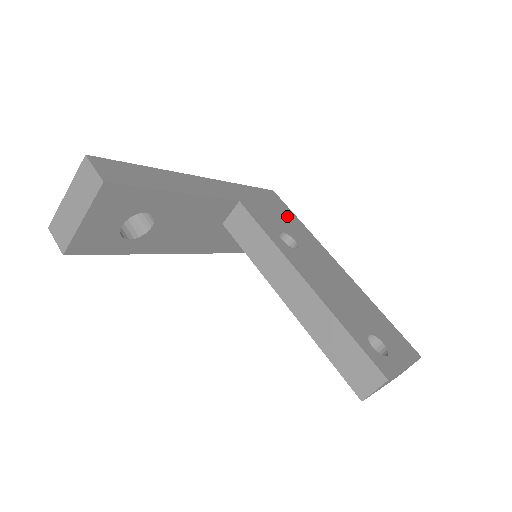
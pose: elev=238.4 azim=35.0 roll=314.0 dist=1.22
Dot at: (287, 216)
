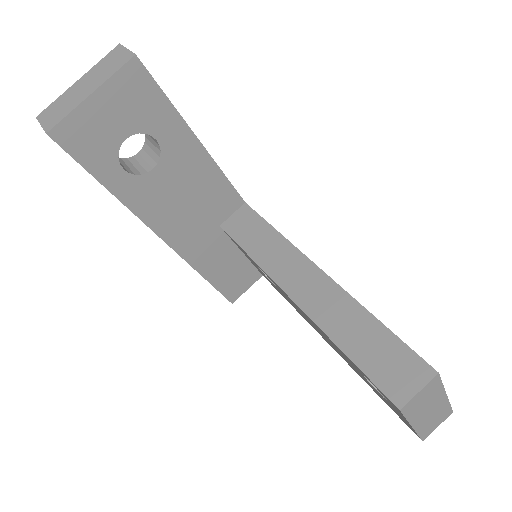
Dot at: occluded
